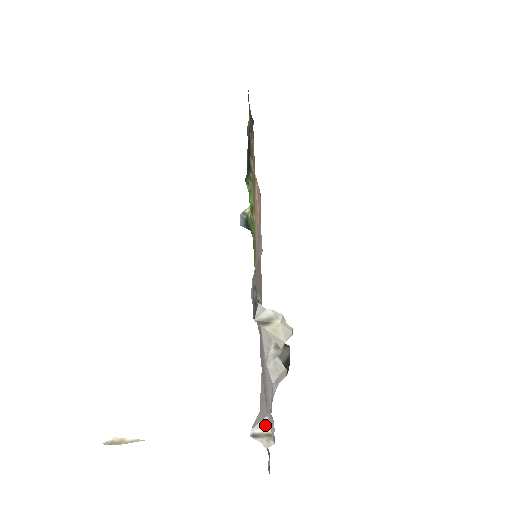
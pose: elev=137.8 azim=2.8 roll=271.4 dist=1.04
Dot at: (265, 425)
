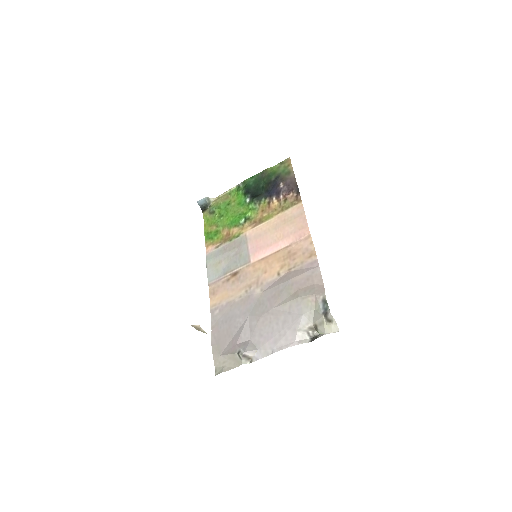
Dot at: (253, 353)
